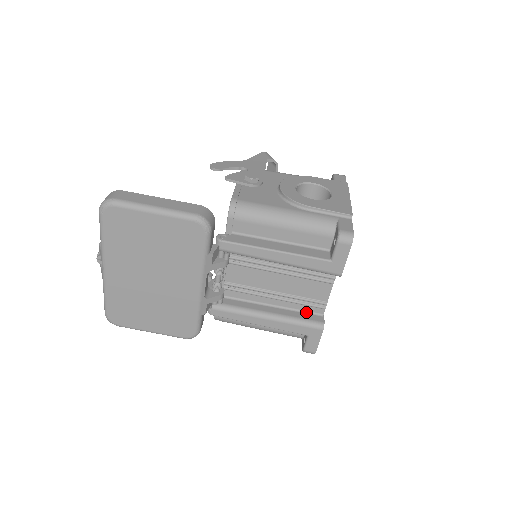
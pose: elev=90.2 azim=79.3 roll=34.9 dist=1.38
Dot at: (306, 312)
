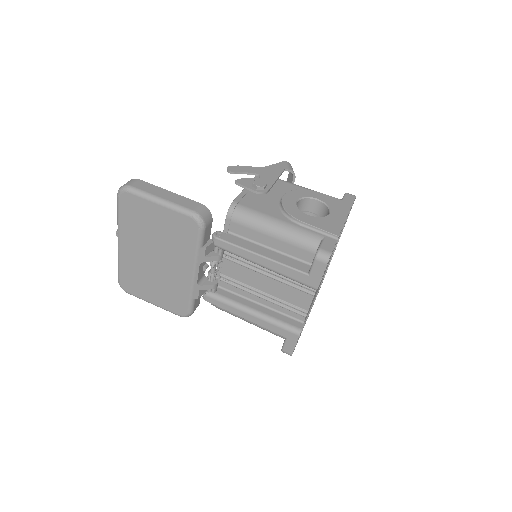
Dot at: (289, 316)
